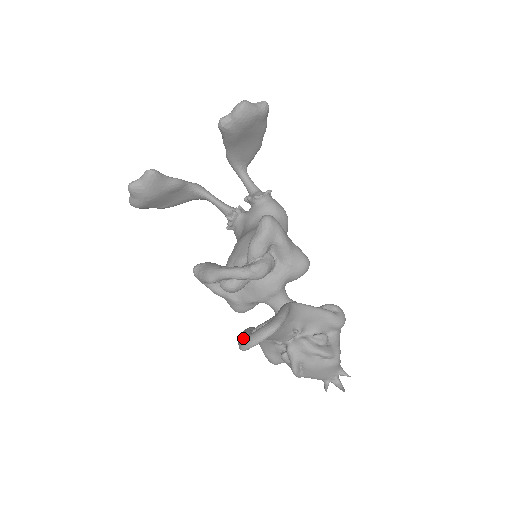
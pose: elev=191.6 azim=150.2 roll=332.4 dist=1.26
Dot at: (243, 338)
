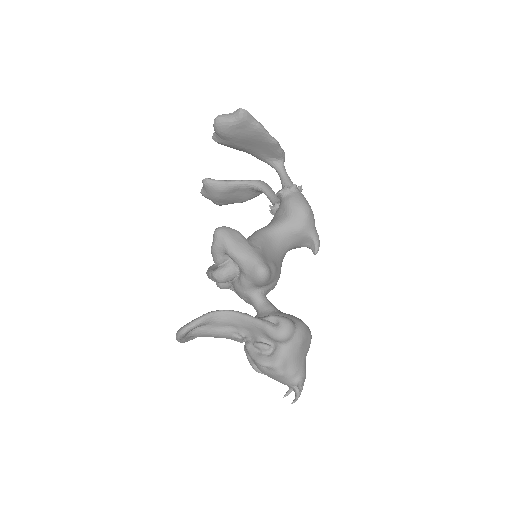
Dot at: occluded
